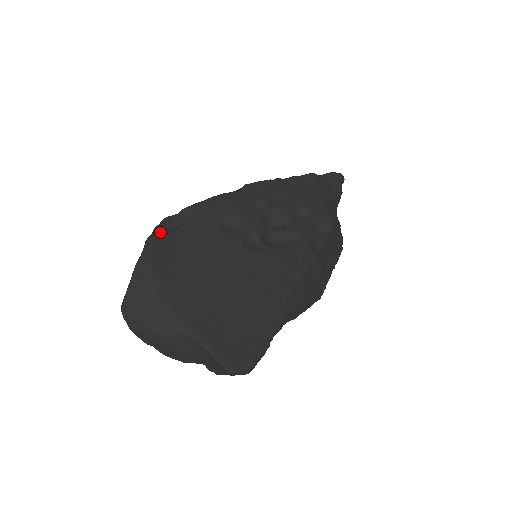
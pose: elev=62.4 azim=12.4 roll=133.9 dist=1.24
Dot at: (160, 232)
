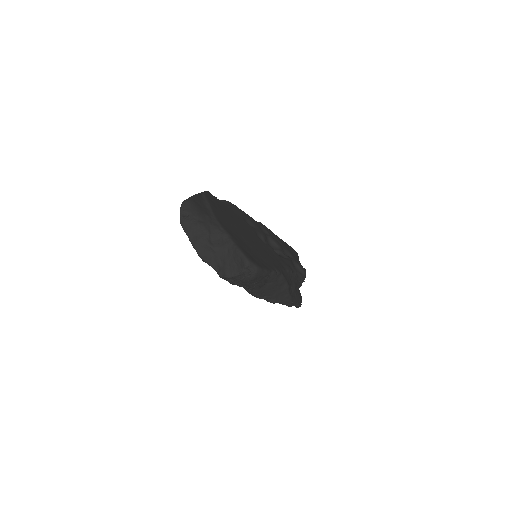
Dot at: occluded
